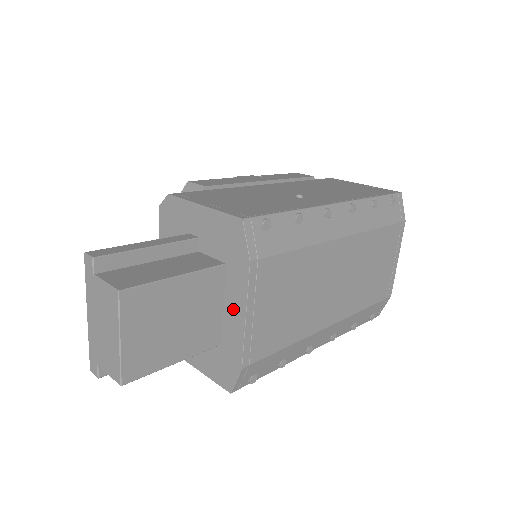
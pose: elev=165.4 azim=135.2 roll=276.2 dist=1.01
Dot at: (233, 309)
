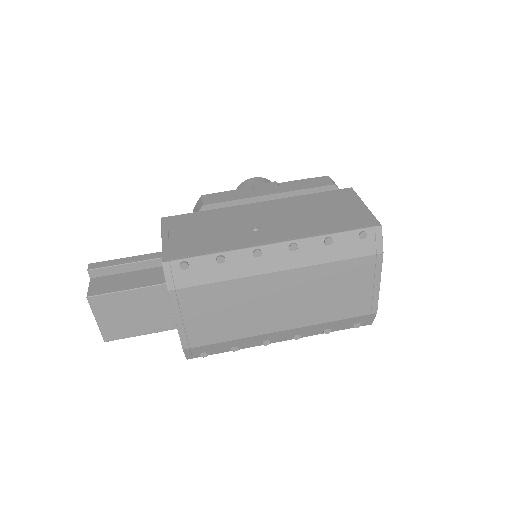
Dot at: occluded
